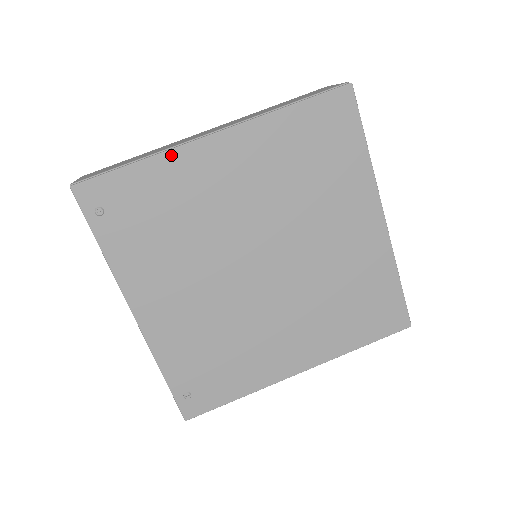
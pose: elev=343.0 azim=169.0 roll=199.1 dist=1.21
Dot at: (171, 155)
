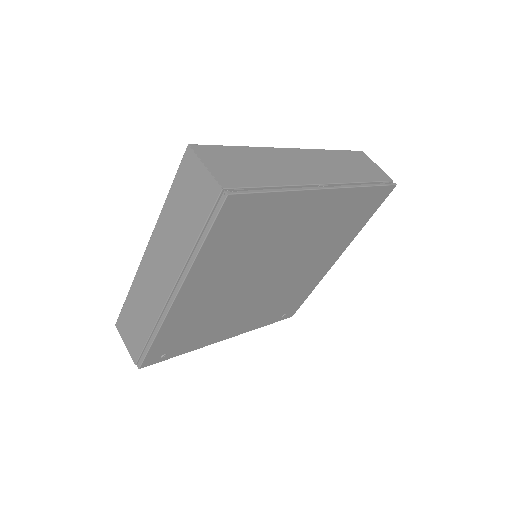
Dot at: (166, 322)
